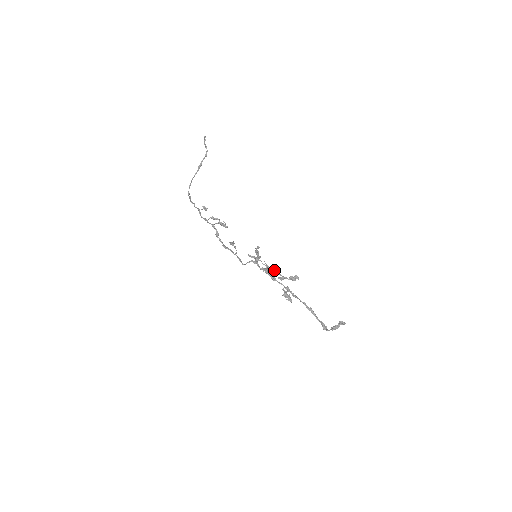
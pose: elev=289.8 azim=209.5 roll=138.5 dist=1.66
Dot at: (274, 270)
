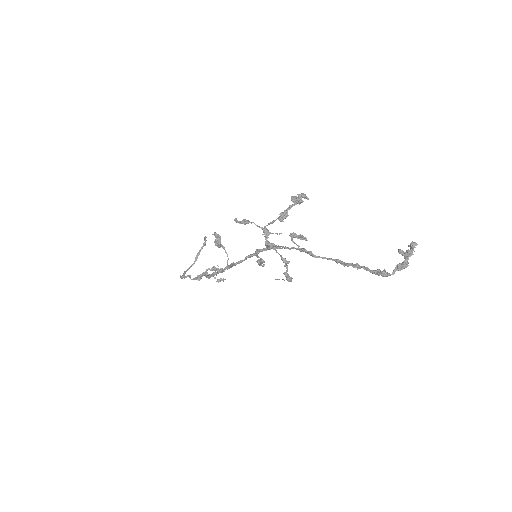
Dot at: (284, 258)
